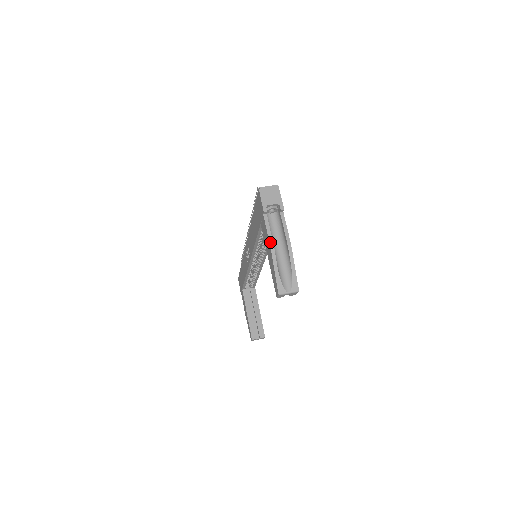
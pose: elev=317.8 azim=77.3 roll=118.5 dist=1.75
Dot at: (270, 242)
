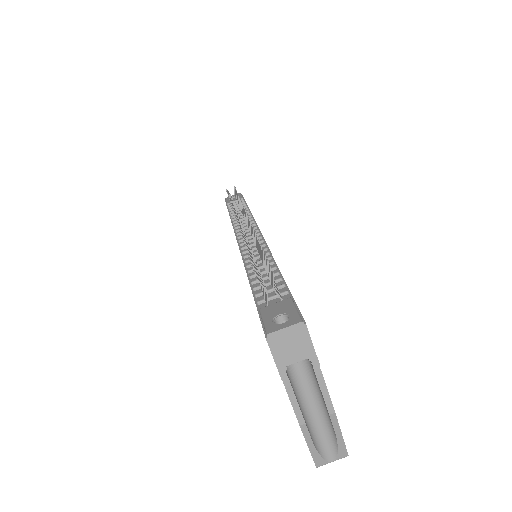
Dot at: (298, 418)
